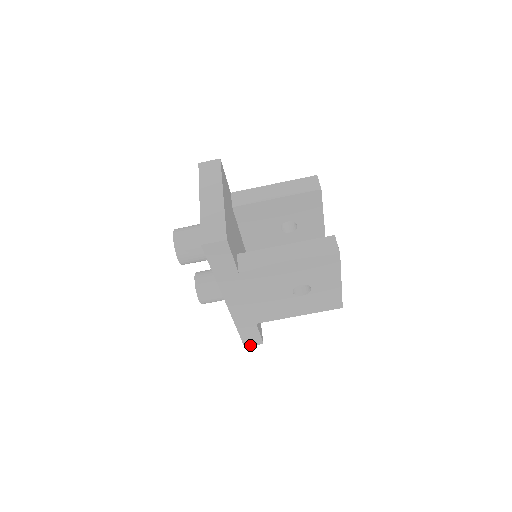
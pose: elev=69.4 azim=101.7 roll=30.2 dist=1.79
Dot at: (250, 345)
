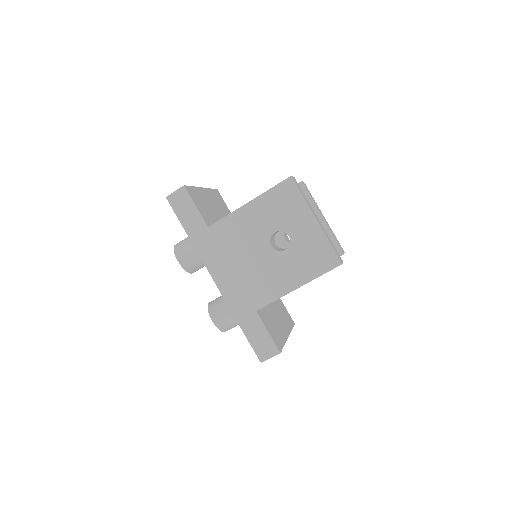
Dot at: (266, 358)
